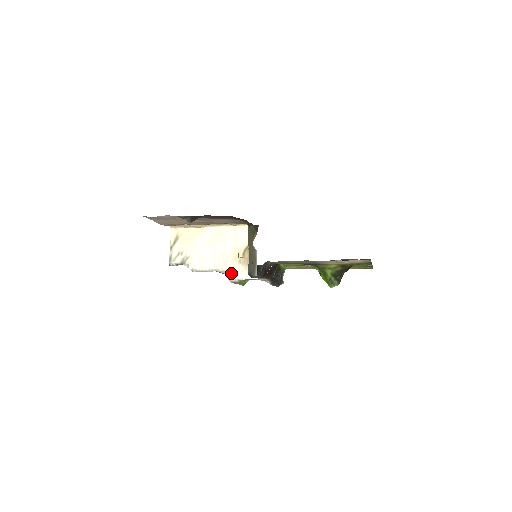
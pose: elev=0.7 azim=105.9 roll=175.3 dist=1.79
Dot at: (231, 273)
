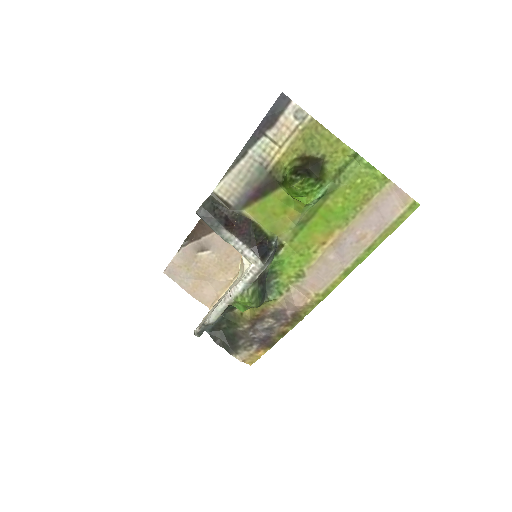
Dot at: (232, 287)
